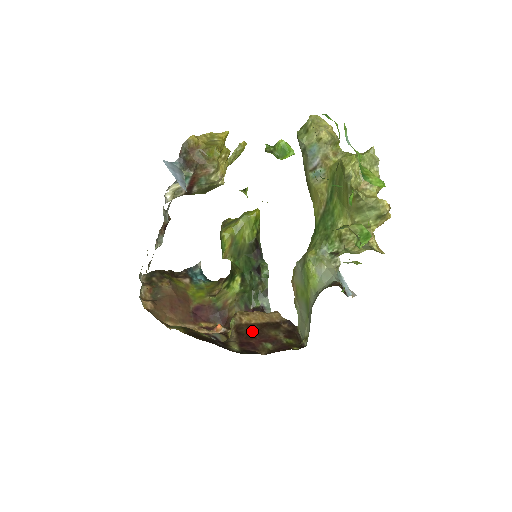
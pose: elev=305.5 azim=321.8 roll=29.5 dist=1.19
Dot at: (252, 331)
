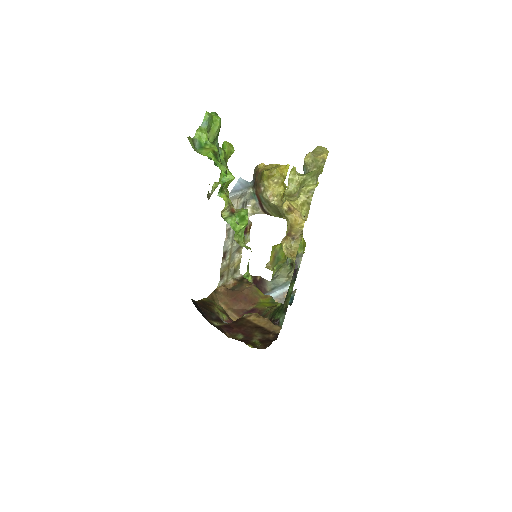
Dot at: (245, 325)
